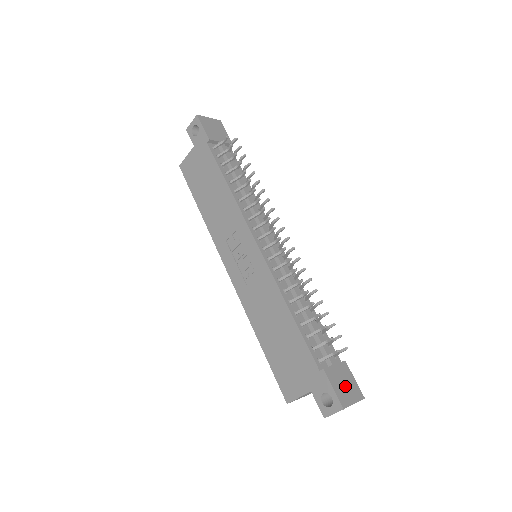
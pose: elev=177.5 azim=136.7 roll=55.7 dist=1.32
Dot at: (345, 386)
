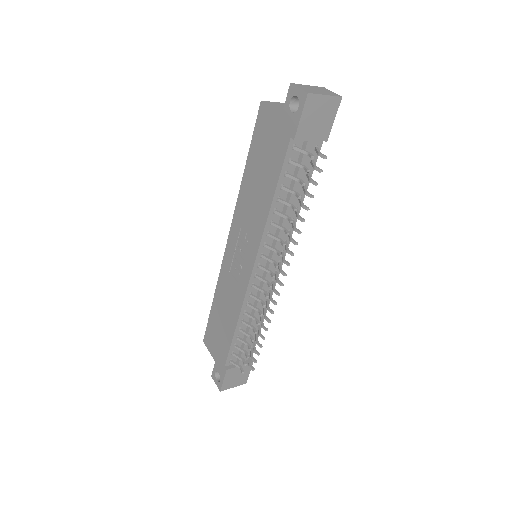
Dot at: (236, 378)
